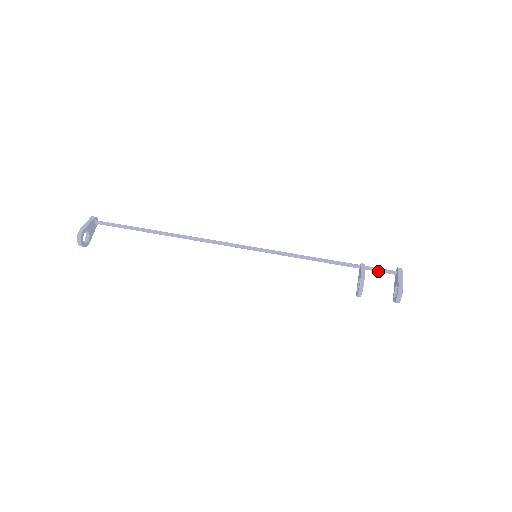
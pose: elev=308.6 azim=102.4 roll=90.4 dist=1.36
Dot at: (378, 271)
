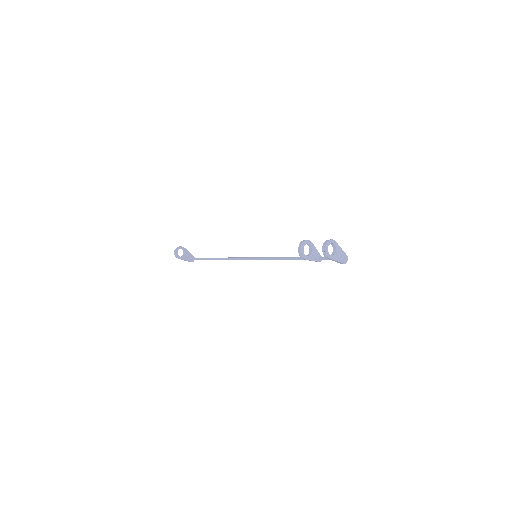
Dot at: occluded
